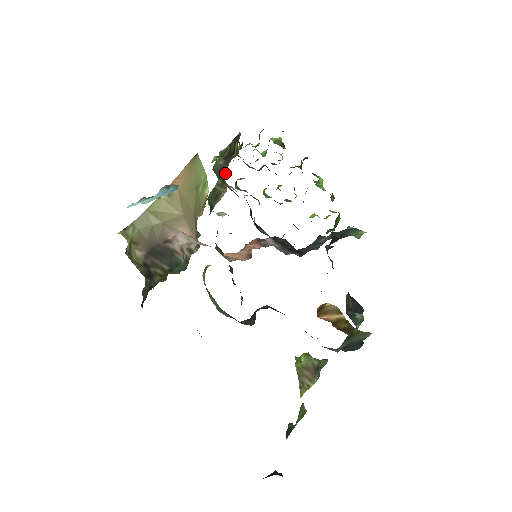
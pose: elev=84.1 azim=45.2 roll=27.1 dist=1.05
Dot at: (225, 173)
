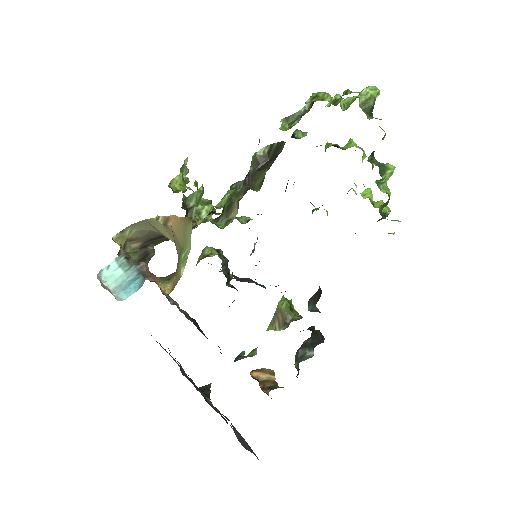
Dot at: occluded
